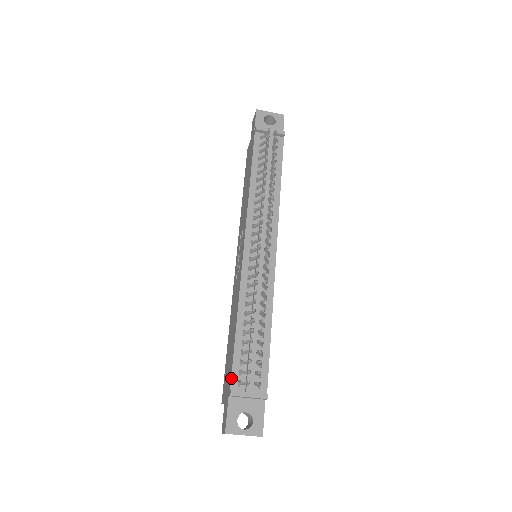
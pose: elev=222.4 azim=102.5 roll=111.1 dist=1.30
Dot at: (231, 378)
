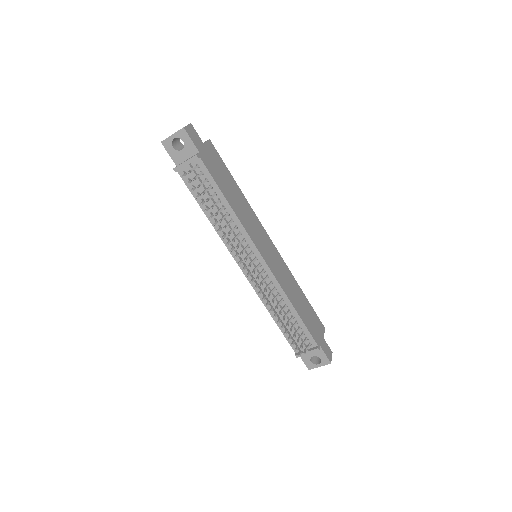
Dot at: occluded
